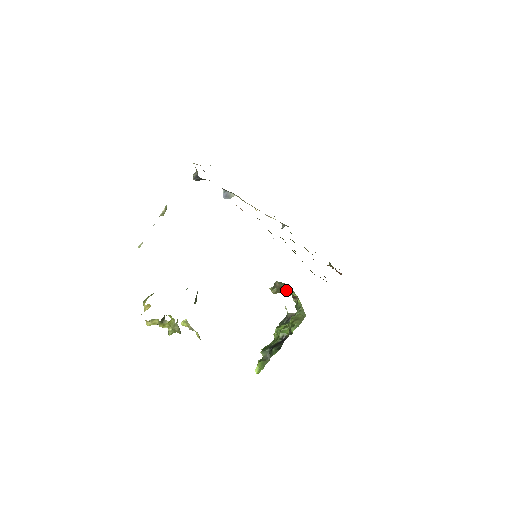
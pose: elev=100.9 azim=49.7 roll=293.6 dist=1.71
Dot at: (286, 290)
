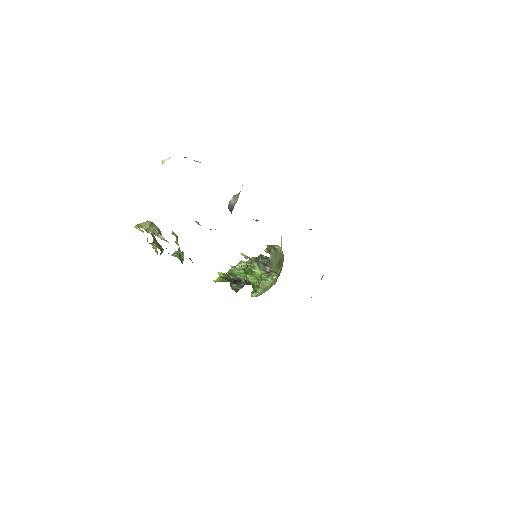
Dot at: occluded
